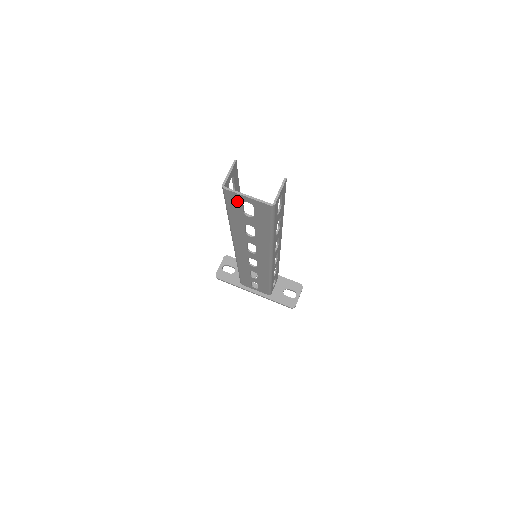
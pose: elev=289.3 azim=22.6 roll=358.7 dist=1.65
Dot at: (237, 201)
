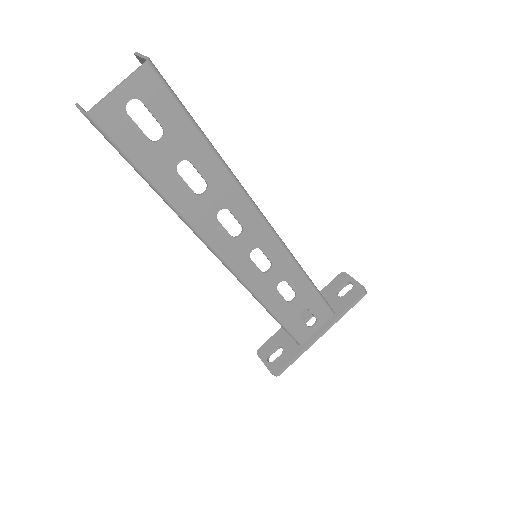
Dot at: (122, 121)
